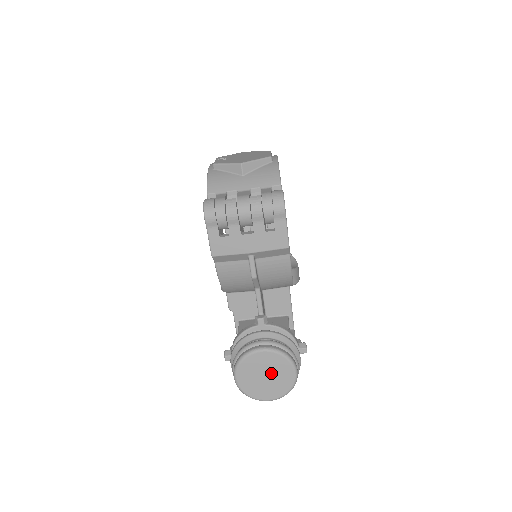
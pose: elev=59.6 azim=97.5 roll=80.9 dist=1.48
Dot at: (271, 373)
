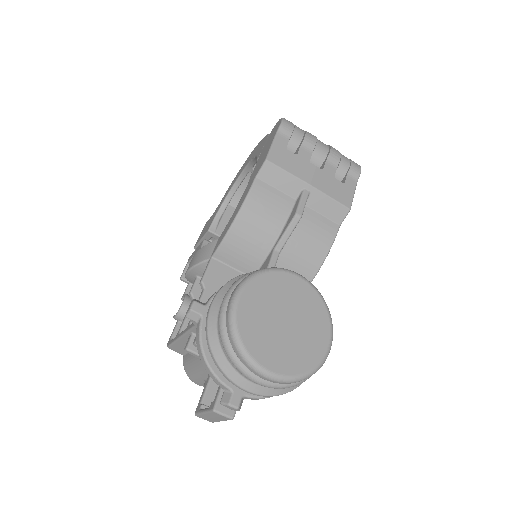
Dot at: (296, 320)
